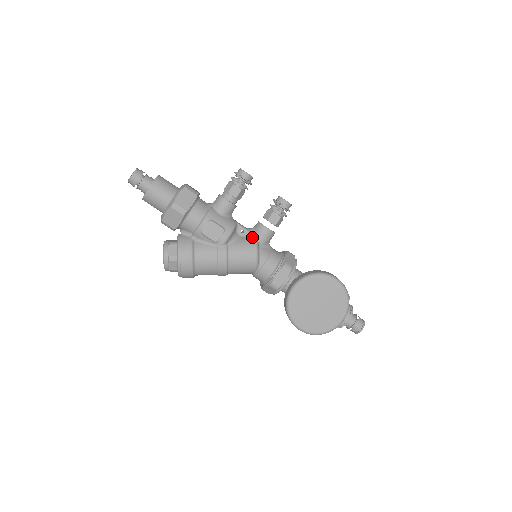
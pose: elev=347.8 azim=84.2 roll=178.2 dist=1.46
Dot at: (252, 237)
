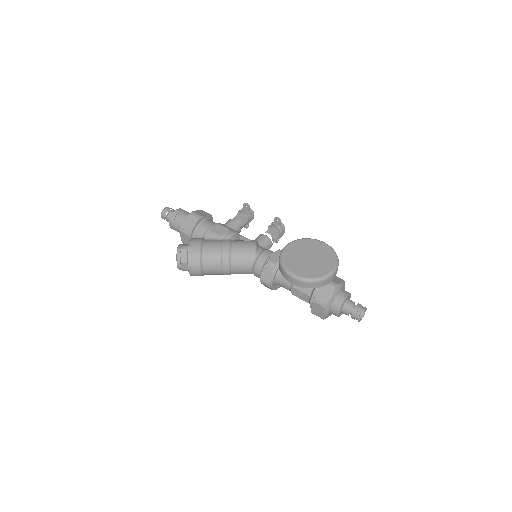
Dot at: occluded
